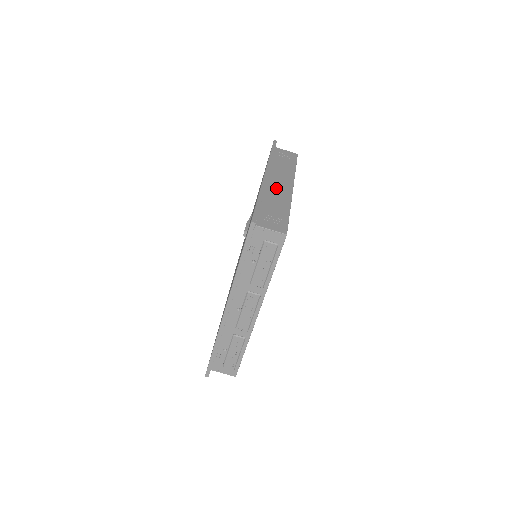
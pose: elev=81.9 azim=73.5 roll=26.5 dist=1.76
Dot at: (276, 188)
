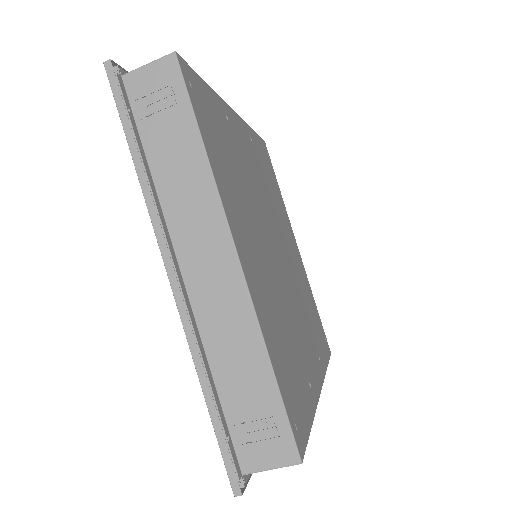
Dot at: (211, 296)
